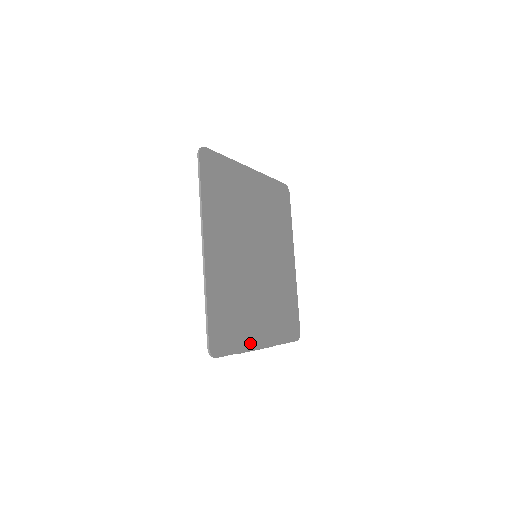
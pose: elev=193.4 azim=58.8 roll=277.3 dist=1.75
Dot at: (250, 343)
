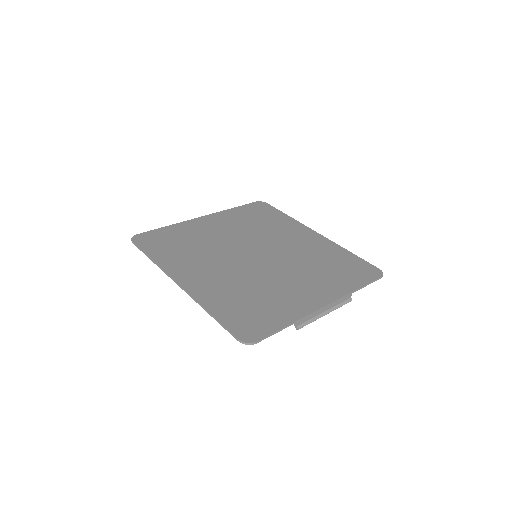
Dot at: (301, 311)
